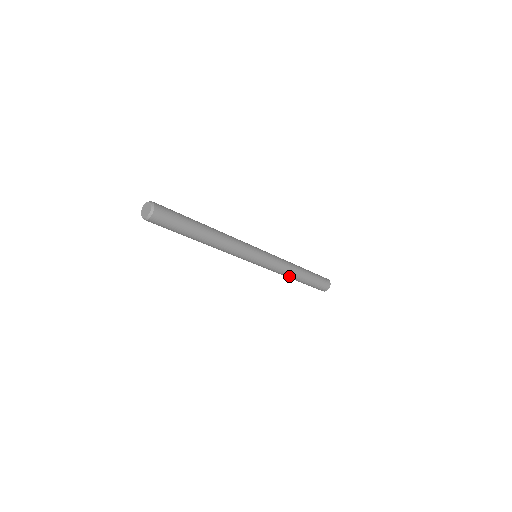
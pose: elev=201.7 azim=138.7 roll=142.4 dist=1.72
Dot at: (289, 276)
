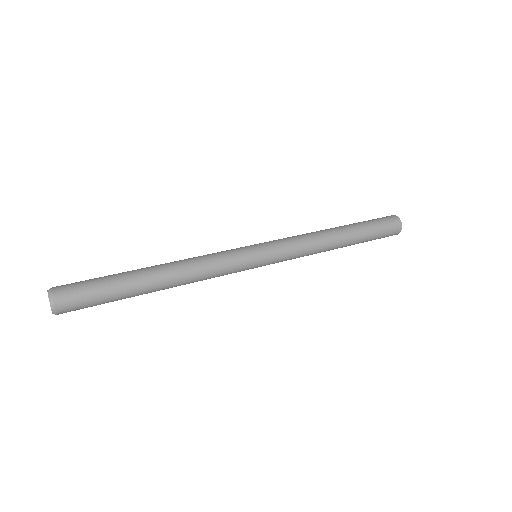
Dot at: occluded
